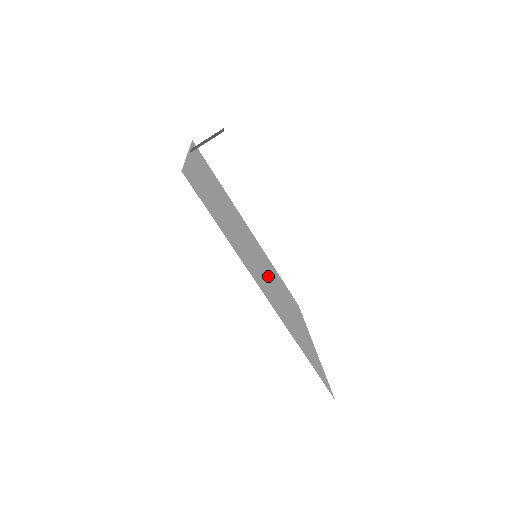
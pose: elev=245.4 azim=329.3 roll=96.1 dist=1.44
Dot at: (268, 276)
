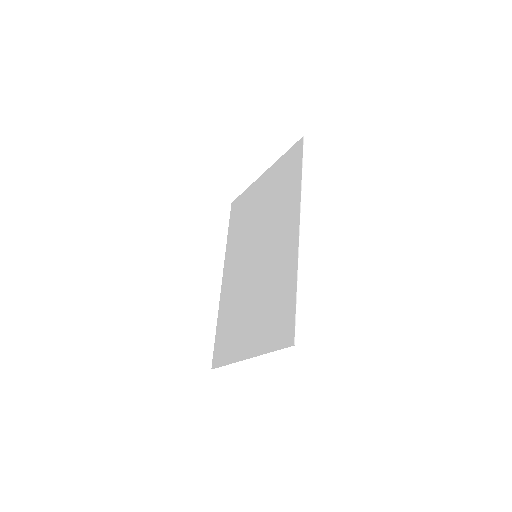
Dot at: (256, 272)
